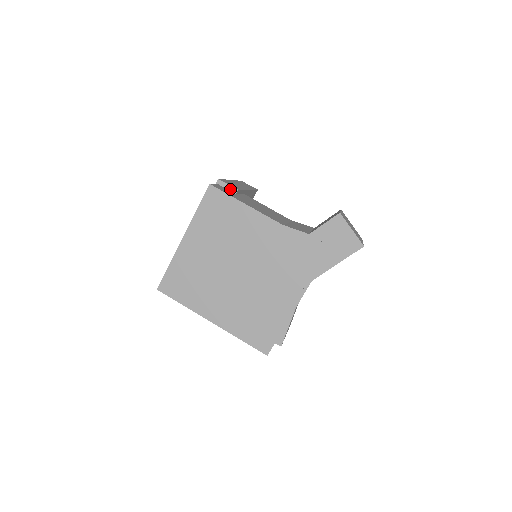
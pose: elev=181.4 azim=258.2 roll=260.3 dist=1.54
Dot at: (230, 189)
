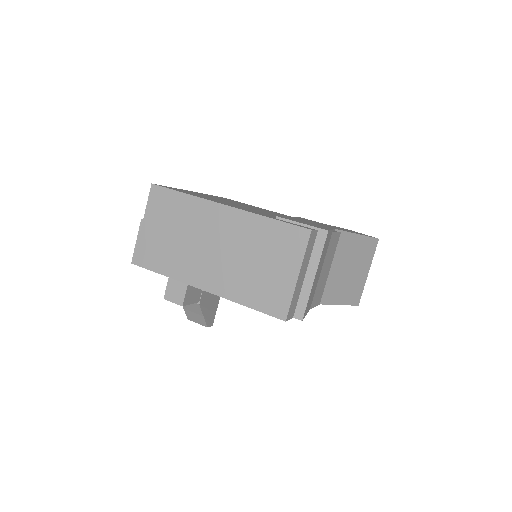
Dot at: occluded
